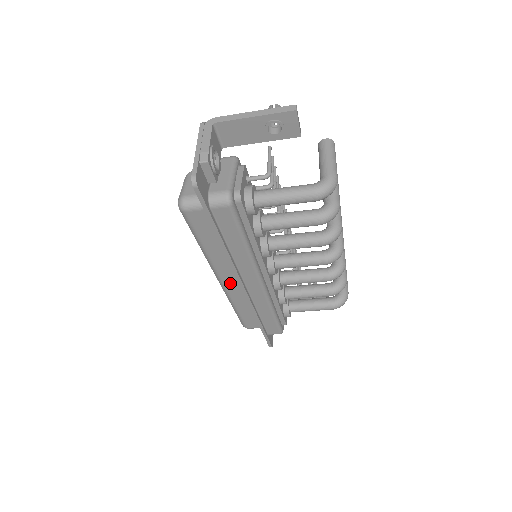
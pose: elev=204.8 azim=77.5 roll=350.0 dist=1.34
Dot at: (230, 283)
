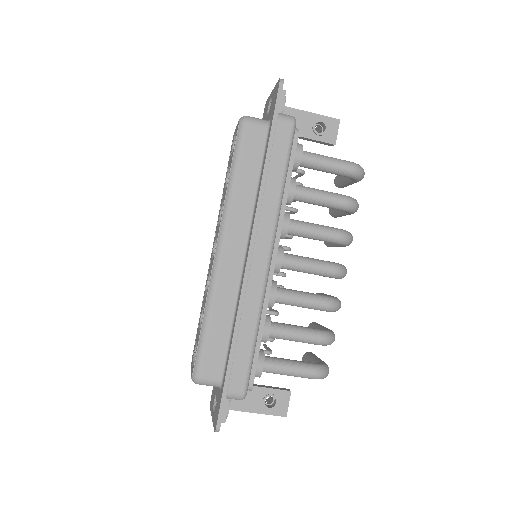
Dot at: (230, 256)
